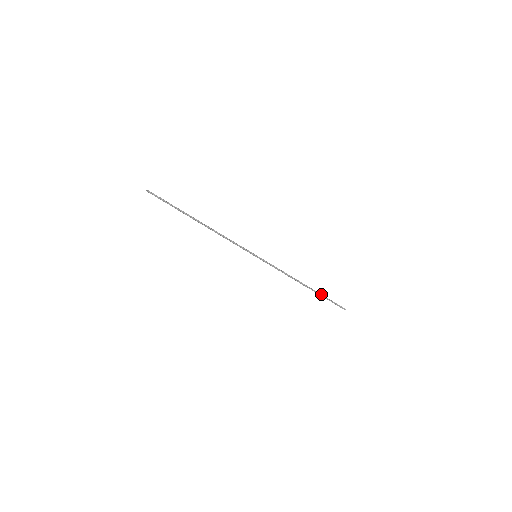
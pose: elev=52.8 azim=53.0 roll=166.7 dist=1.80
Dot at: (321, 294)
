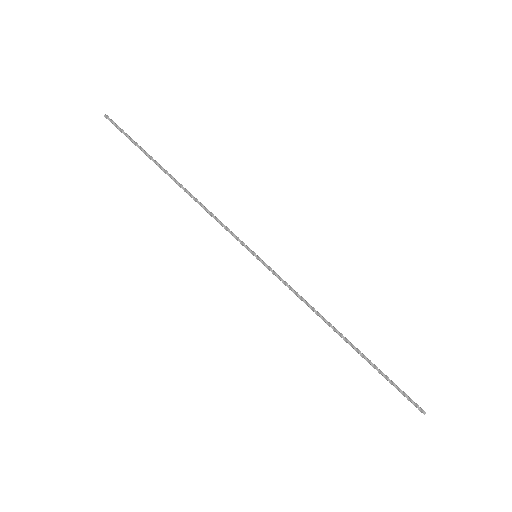
Dot at: (374, 364)
